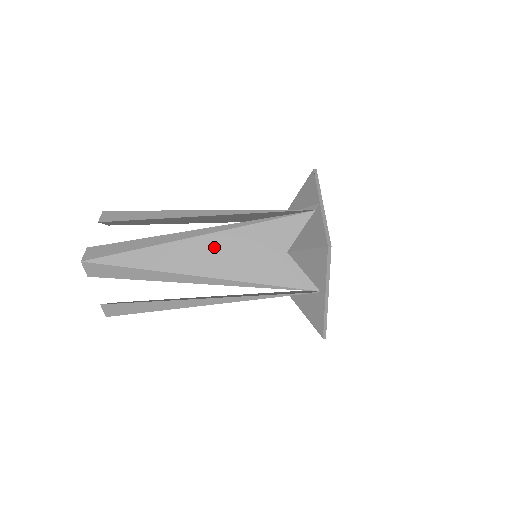
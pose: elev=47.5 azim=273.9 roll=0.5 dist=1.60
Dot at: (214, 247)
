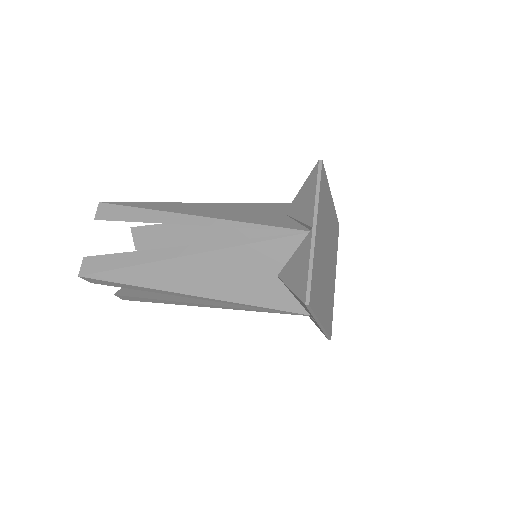
Dot at: (200, 268)
